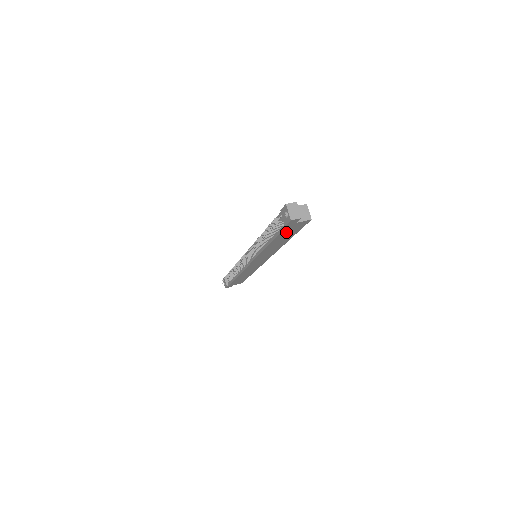
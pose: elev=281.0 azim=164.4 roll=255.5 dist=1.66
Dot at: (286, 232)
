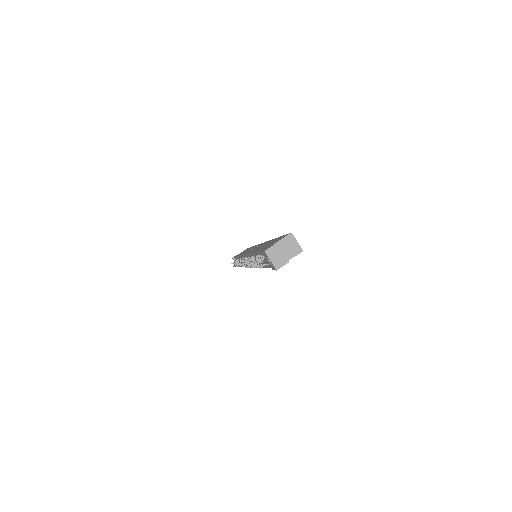
Dot at: occluded
